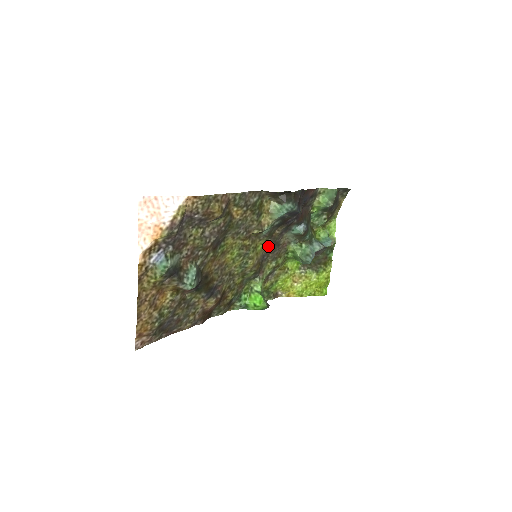
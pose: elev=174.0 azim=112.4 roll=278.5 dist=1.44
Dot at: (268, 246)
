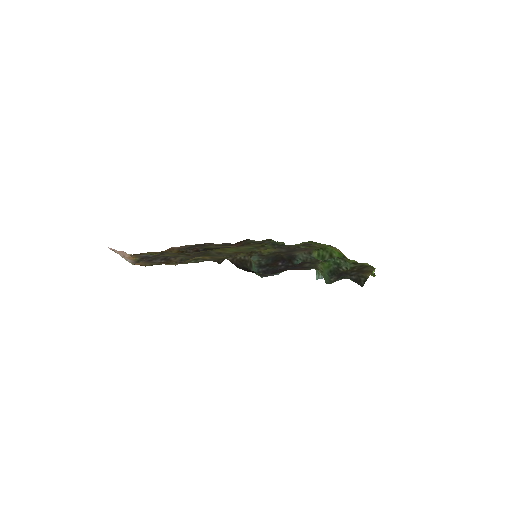
Dot at: (279, 250)
